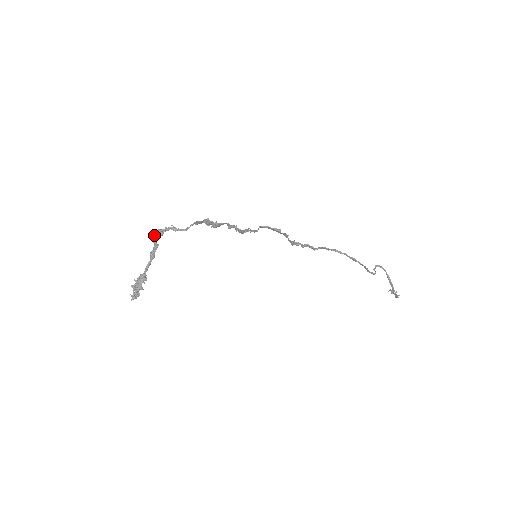
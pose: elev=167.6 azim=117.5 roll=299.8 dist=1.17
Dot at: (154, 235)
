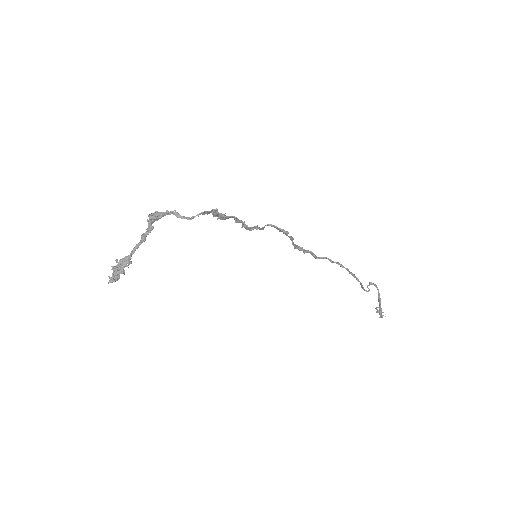
Dot at: (151, 215)
